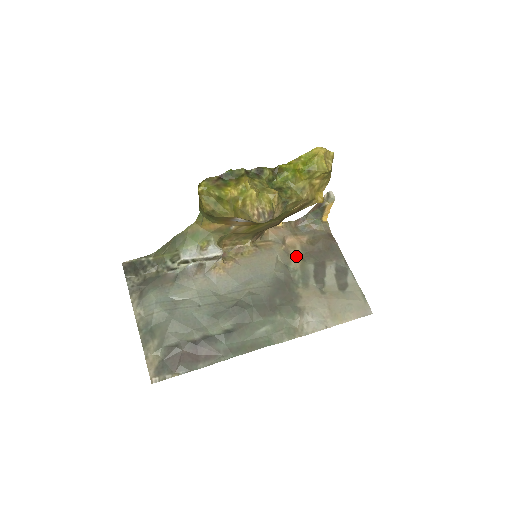
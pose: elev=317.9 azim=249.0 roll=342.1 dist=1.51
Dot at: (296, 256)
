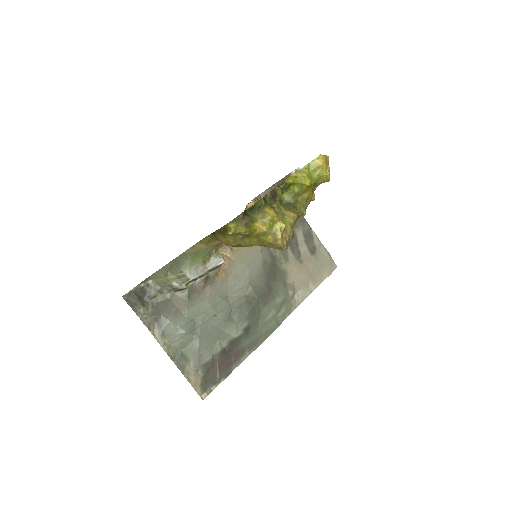
Dot at: occluded
